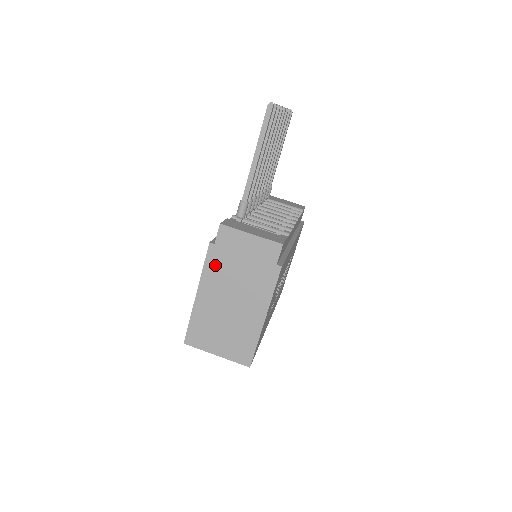
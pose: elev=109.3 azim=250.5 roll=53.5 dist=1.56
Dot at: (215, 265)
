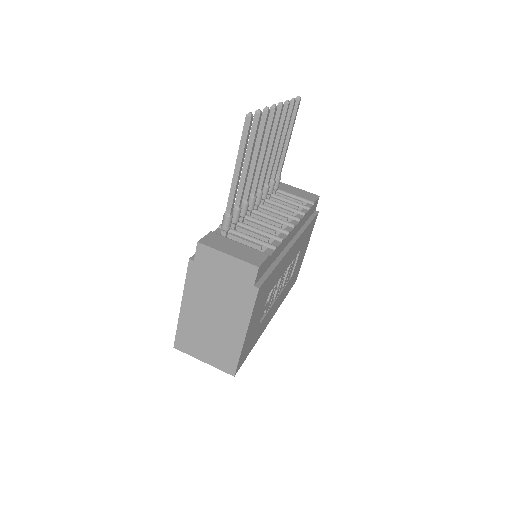
Dot at: (196, 280)
